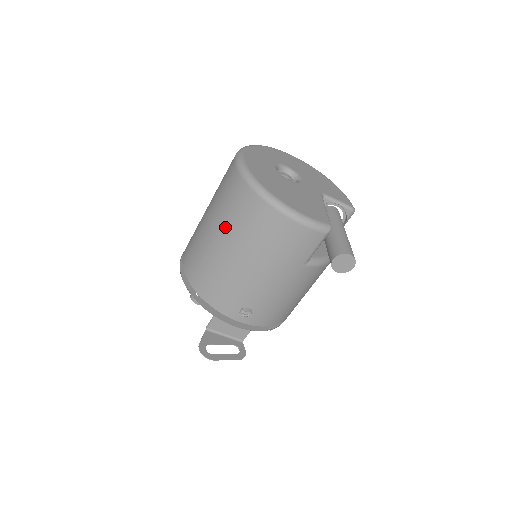
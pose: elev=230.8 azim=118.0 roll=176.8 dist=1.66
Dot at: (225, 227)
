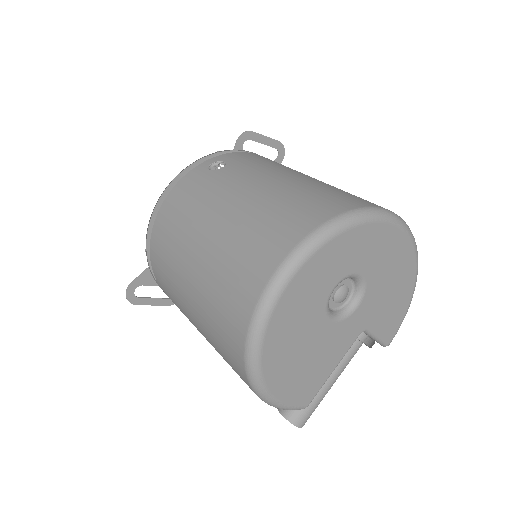
Dot at: (201, 301)
